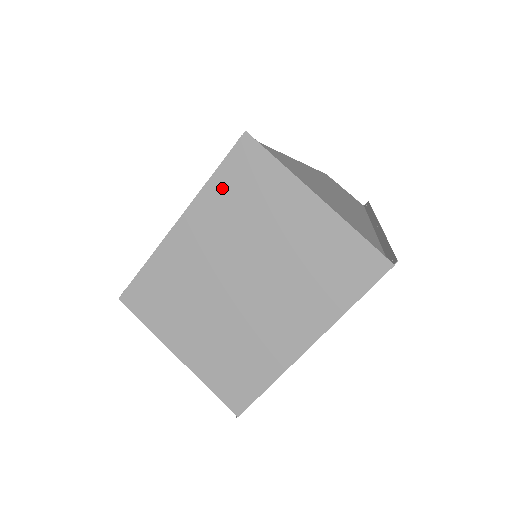
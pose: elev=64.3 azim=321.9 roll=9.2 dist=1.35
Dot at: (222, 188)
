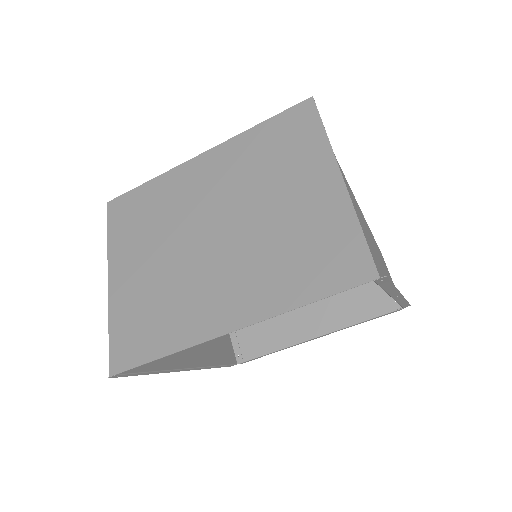
Dot at: (259, 137)
